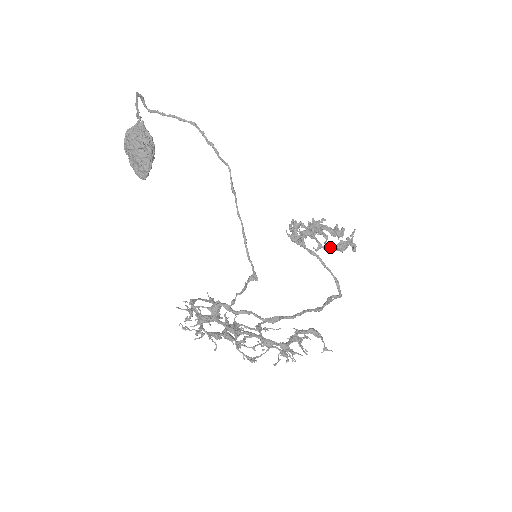
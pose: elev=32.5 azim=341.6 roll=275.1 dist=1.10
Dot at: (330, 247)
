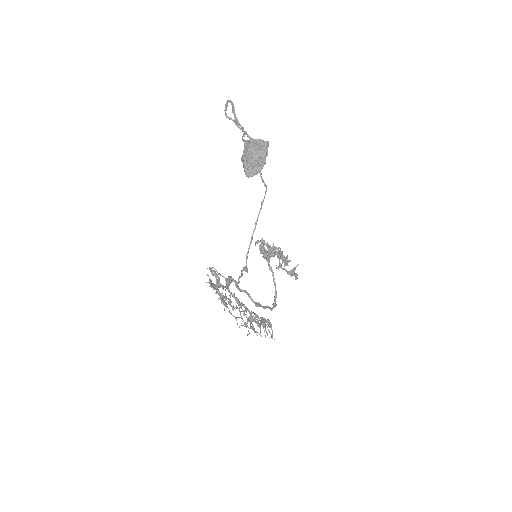
Dot at: (286, 270)
